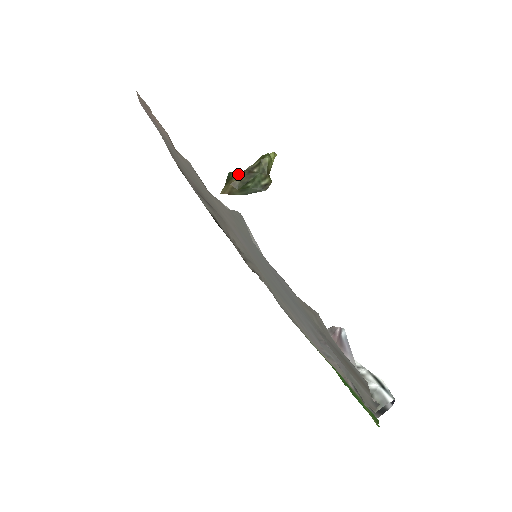
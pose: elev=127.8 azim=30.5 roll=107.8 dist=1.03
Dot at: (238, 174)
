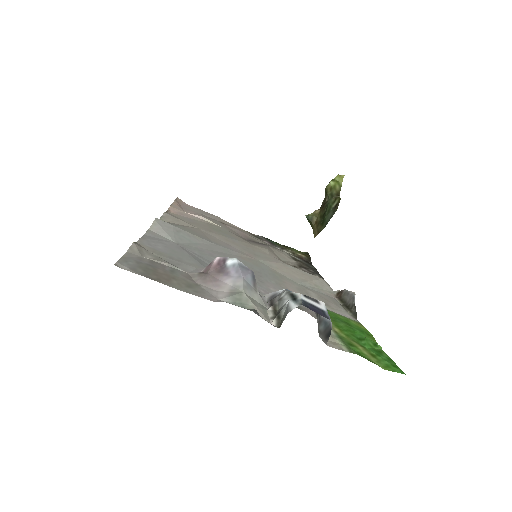
Dot at: (316, 213)
